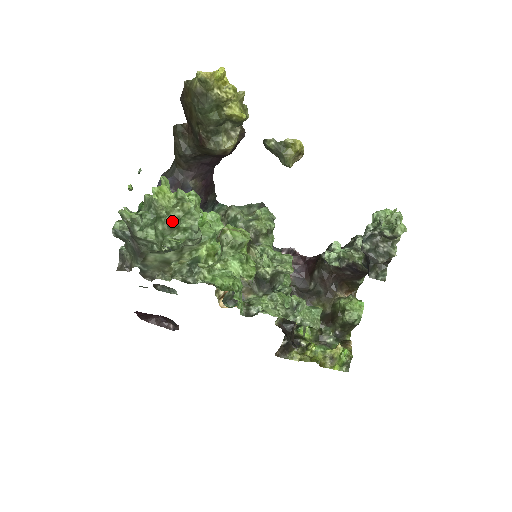
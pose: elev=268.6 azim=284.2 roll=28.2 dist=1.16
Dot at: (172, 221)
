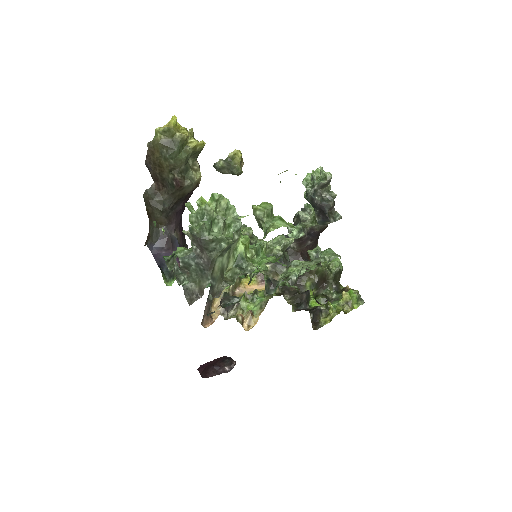
Dot at: (224, 217)
